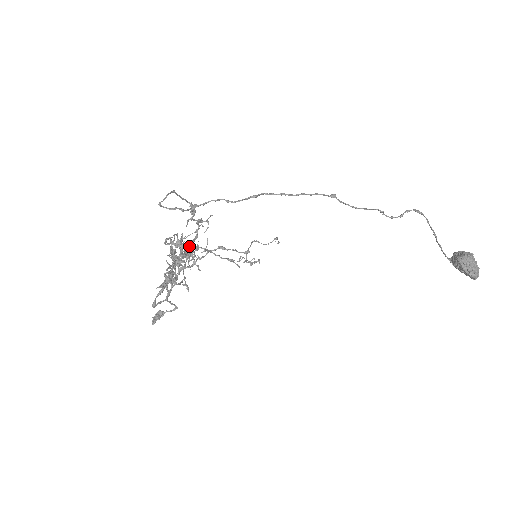
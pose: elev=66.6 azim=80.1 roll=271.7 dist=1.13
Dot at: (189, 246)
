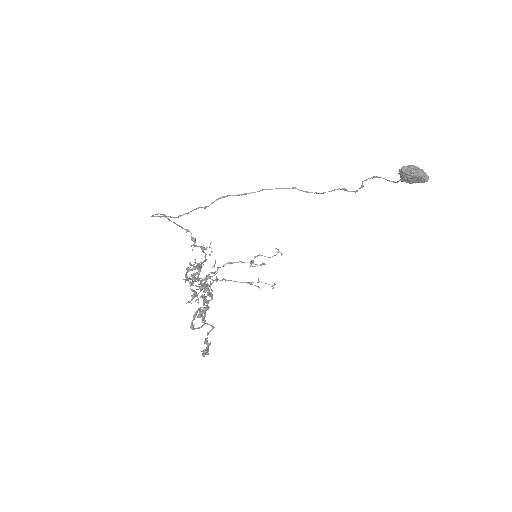
Dot at: occluded
